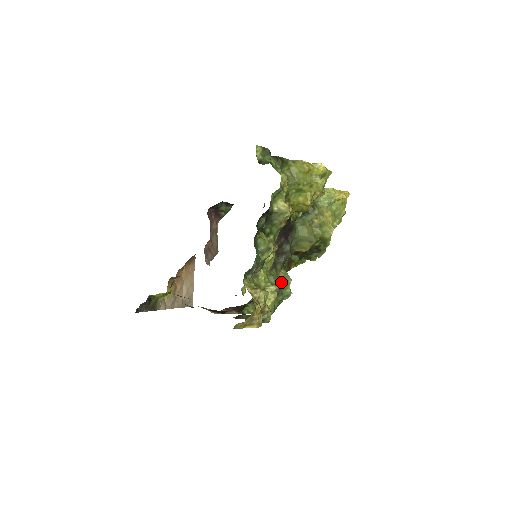
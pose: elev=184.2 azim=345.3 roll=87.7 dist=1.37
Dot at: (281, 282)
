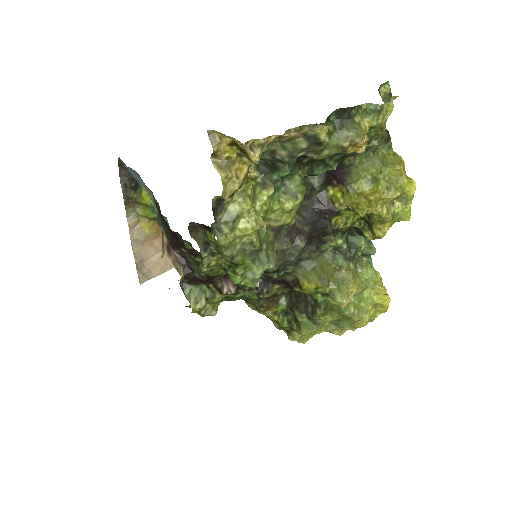
Dot at: (265, 251)
